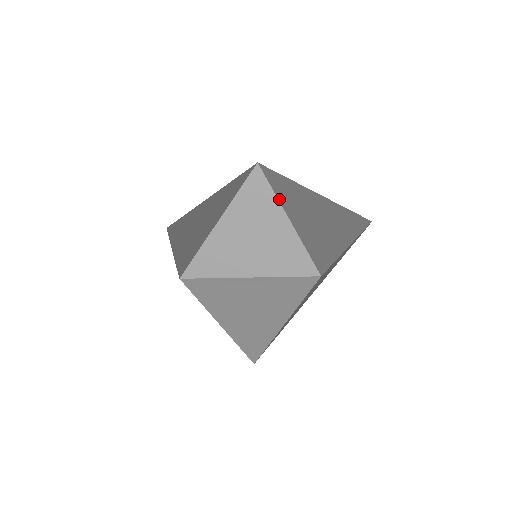
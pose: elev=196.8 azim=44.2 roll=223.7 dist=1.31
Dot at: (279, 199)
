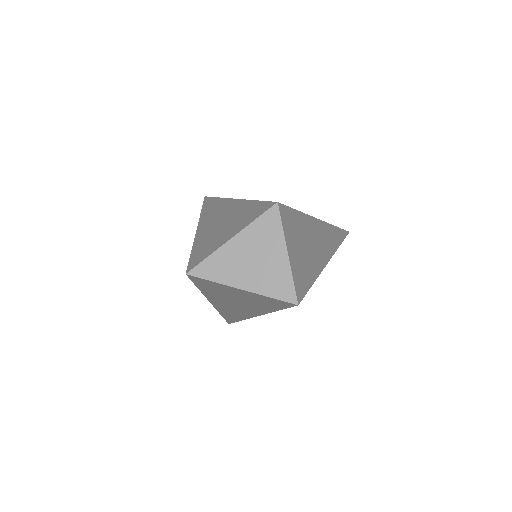
Dot at: (285, 233)
